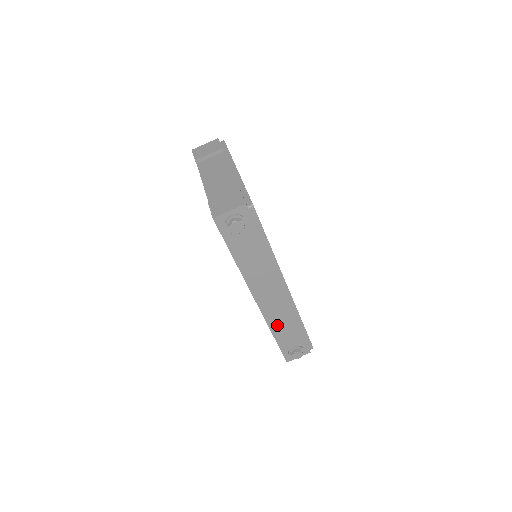
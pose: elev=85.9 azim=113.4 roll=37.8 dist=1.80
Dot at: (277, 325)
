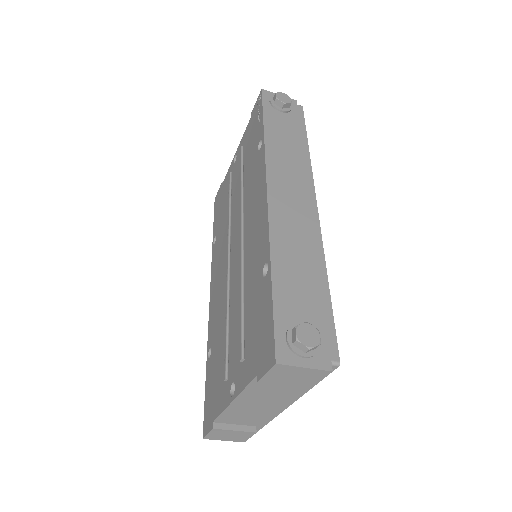
Dot at: occluded
